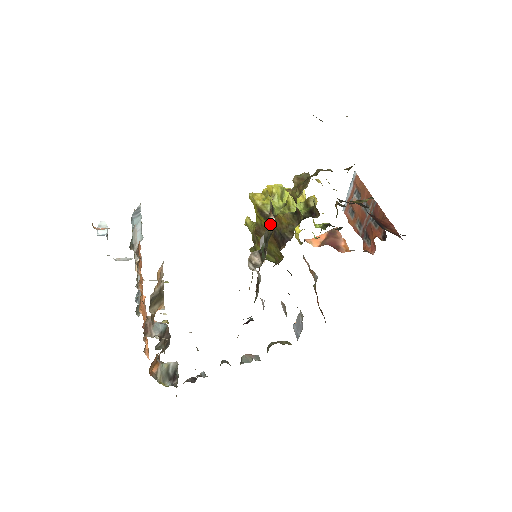
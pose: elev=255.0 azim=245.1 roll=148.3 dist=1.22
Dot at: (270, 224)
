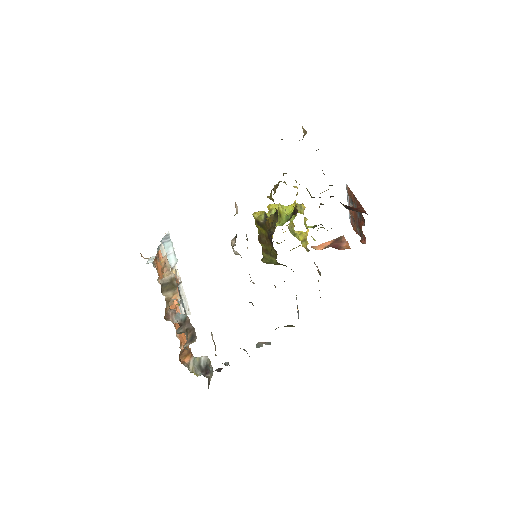
Dot at: (237, 211)
